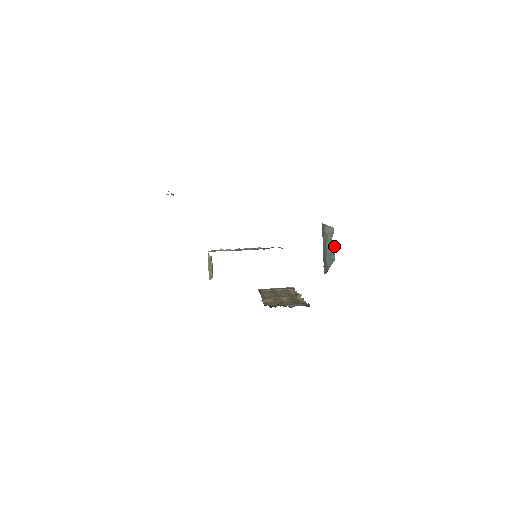
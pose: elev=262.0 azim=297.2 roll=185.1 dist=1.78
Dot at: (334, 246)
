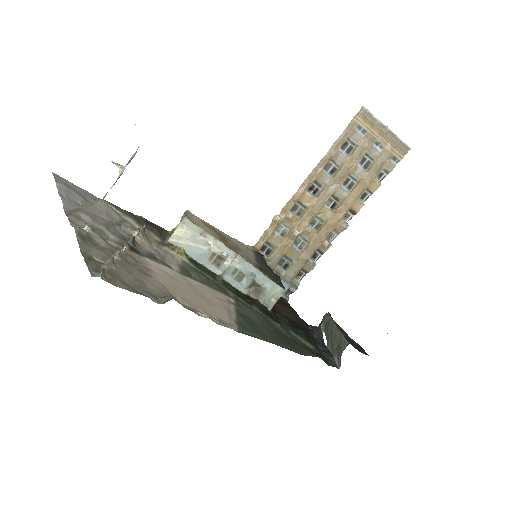
Dot at: occluded
